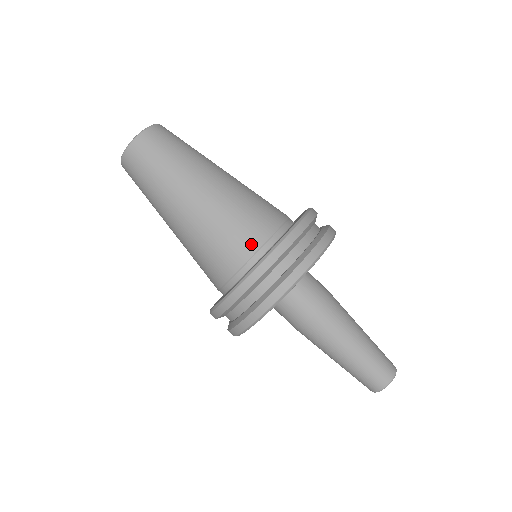
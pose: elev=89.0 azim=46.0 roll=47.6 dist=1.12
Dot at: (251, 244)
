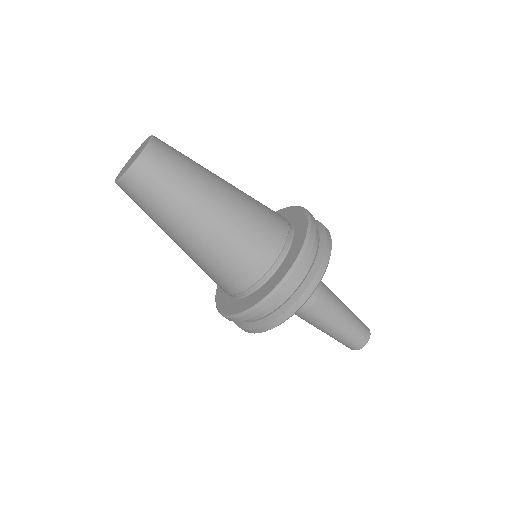
Dot at: (262, 266)
